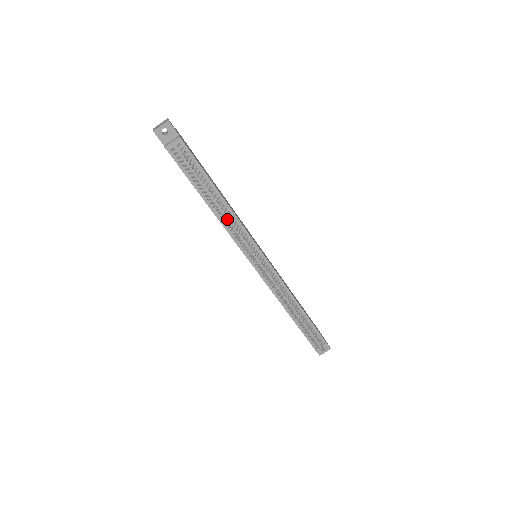
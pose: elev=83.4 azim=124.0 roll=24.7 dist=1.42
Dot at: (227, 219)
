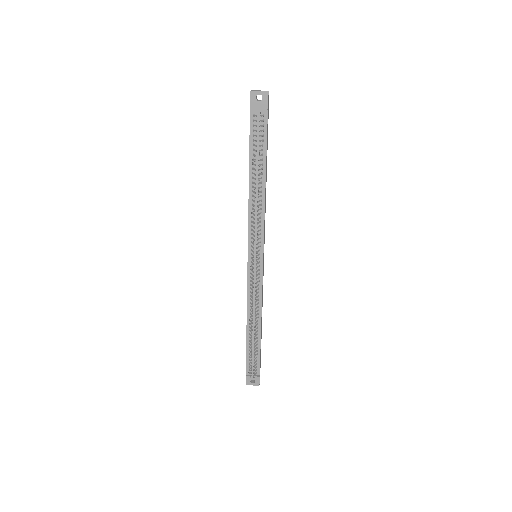
Dot at: (256, 205)
